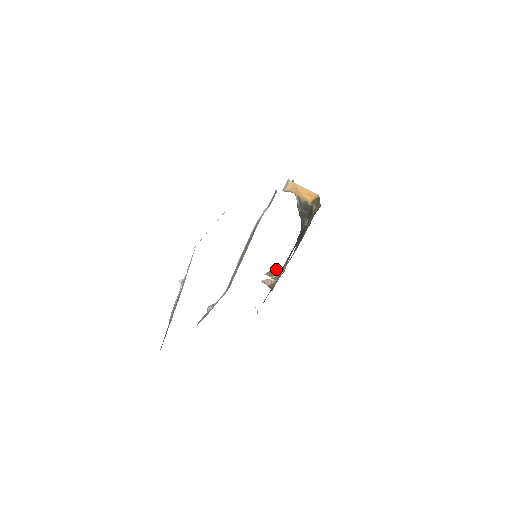
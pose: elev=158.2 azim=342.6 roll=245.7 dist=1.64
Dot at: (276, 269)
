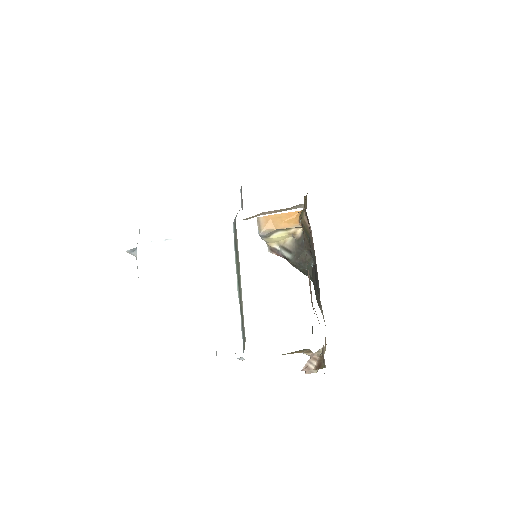
Dot at: occluded
